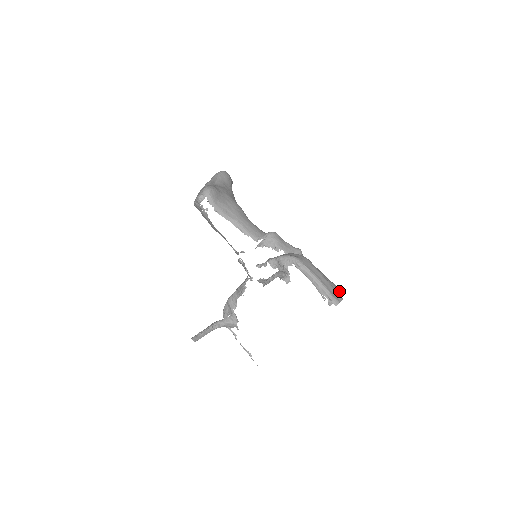
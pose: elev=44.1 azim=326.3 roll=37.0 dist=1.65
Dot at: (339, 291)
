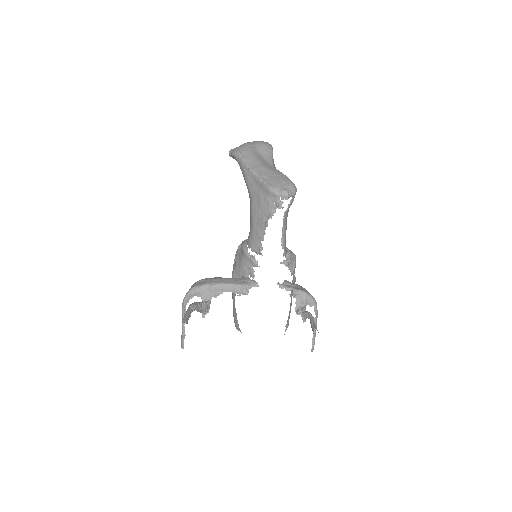
Dot at: occluded
